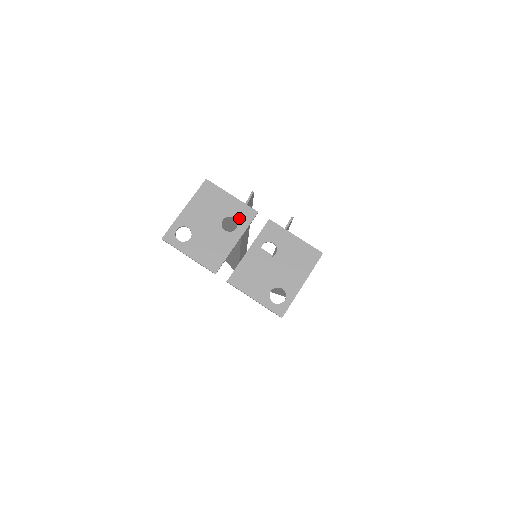
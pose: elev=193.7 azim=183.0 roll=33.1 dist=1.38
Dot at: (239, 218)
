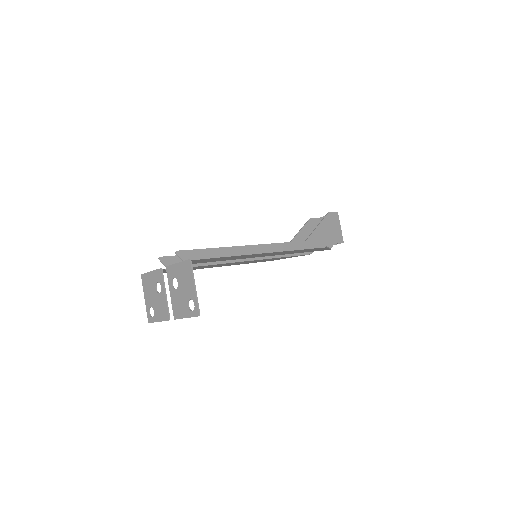
Dot at: (158, 280)
